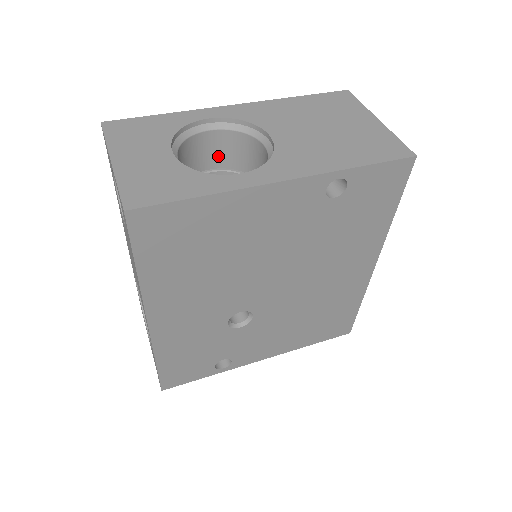
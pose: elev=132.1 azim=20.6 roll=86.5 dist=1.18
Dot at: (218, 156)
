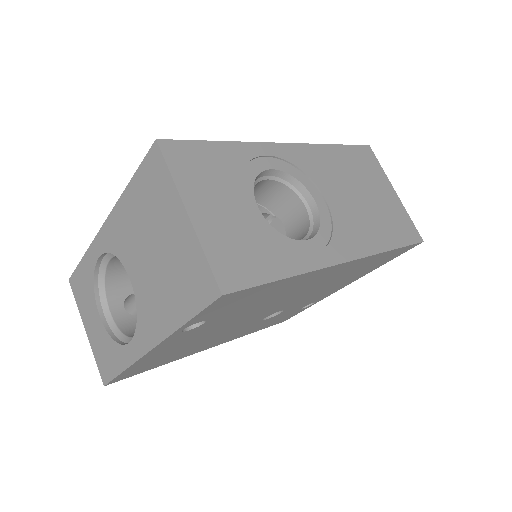
Dot at: occluded
